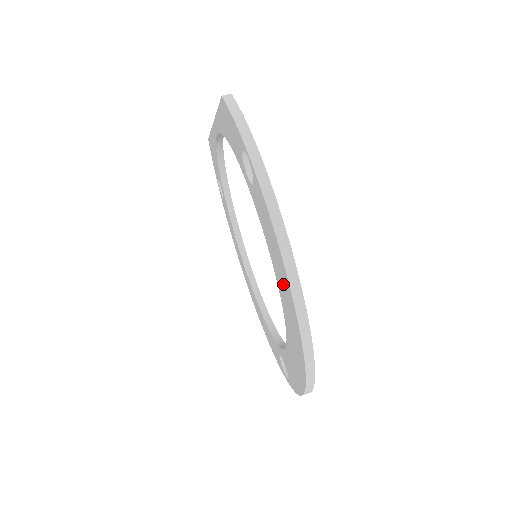
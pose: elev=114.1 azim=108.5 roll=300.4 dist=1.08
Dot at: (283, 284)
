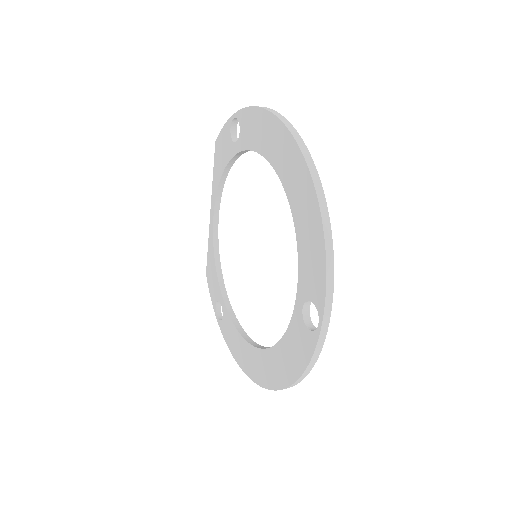
Dot at: (271, 137)
